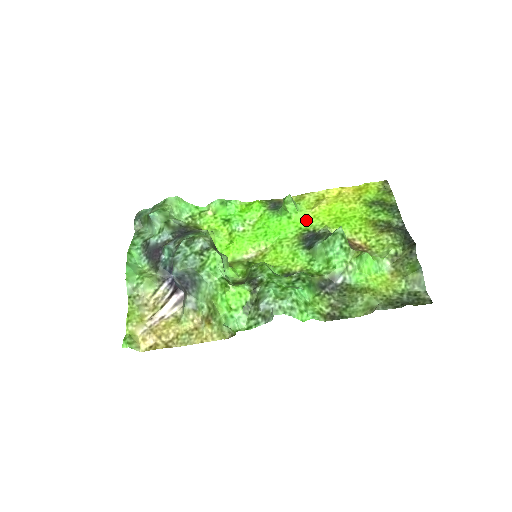
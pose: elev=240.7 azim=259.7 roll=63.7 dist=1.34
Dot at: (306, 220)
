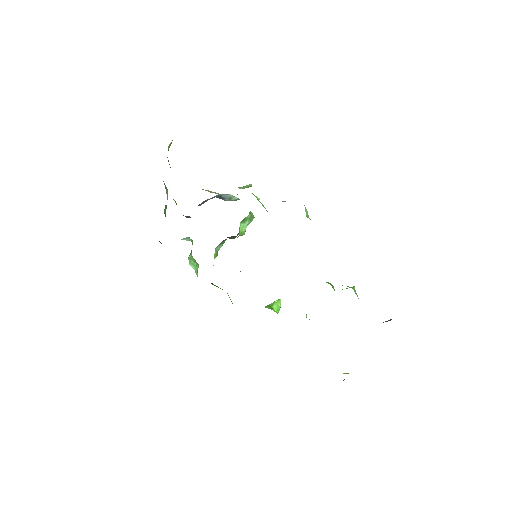
Dot at: occluded
